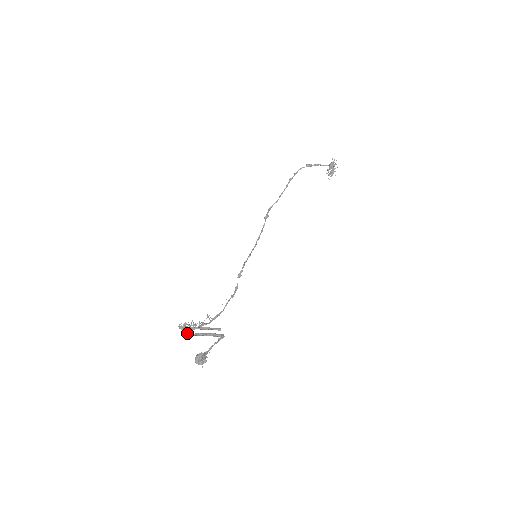
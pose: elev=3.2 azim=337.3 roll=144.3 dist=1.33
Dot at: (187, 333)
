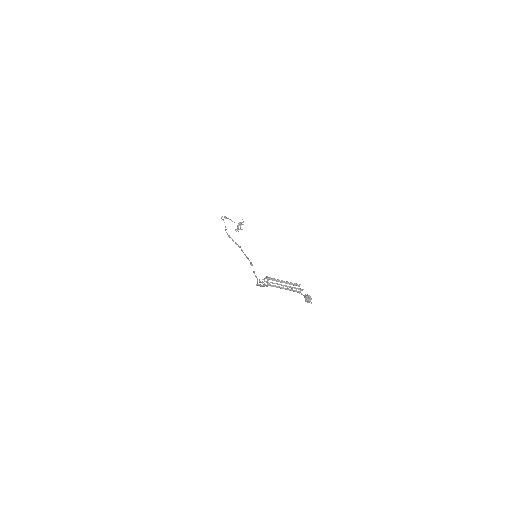
Dot at: occluded
